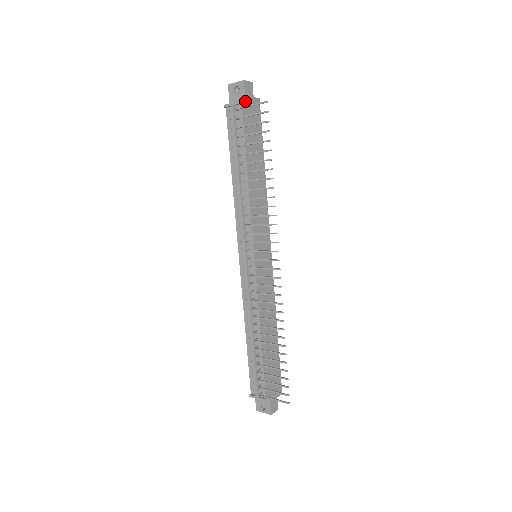
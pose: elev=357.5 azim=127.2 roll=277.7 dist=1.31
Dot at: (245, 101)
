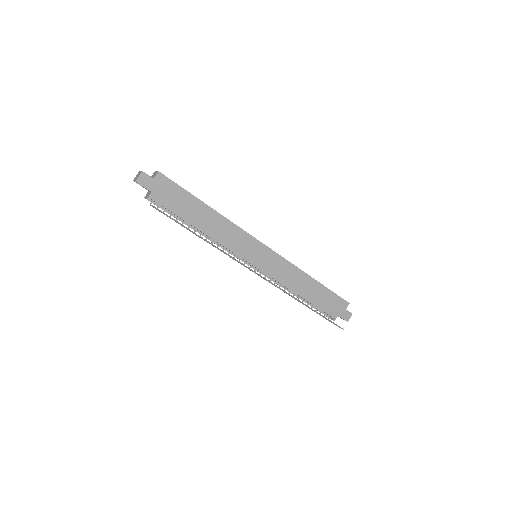
Dot at: (151, 192)
